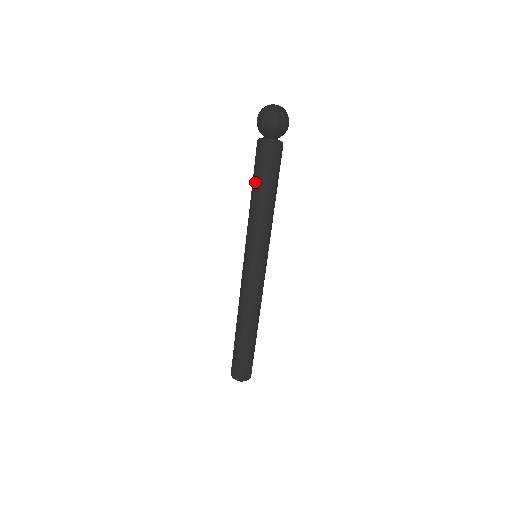
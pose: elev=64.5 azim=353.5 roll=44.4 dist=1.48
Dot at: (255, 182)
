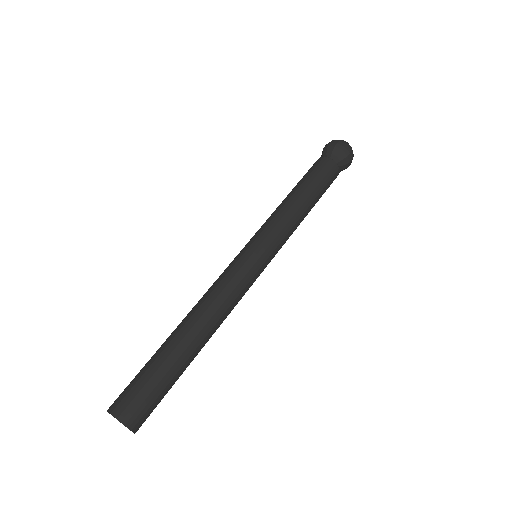
Dot at: (304, 182)
